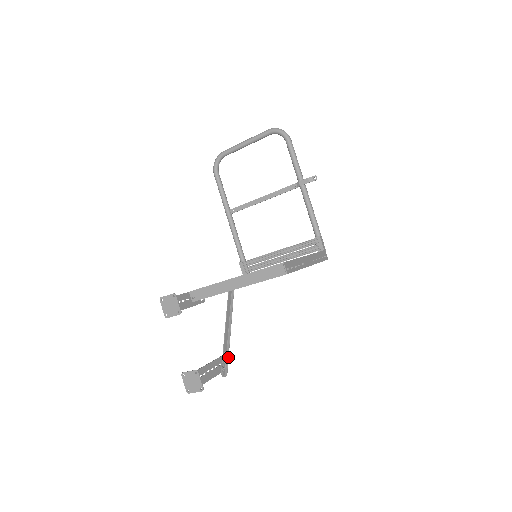
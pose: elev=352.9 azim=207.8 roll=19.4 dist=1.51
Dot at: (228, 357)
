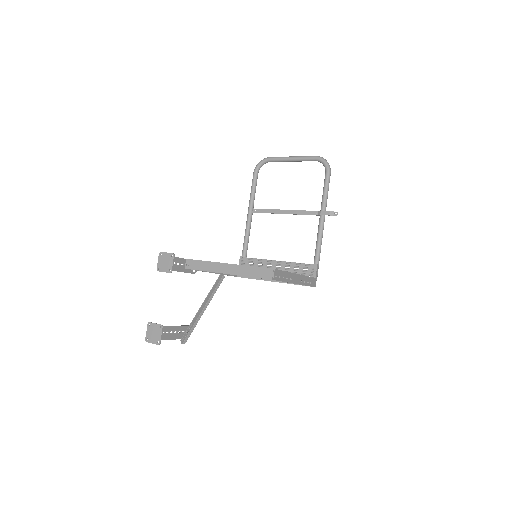
Dot at: (193, 329)
